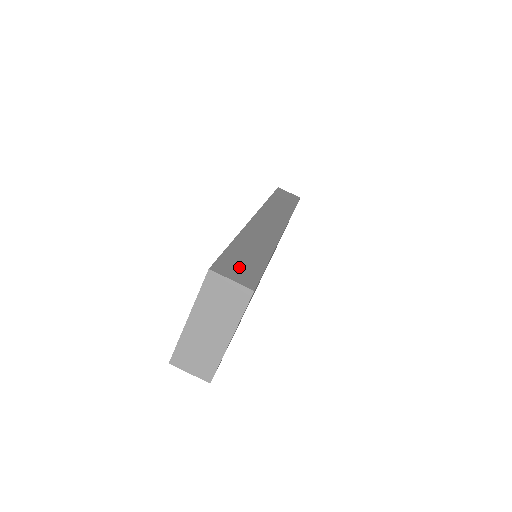
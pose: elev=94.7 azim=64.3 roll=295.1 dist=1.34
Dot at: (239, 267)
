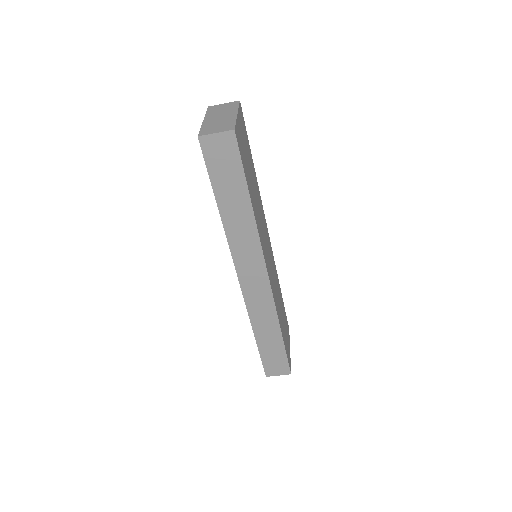
Dot at: (275, 364)
